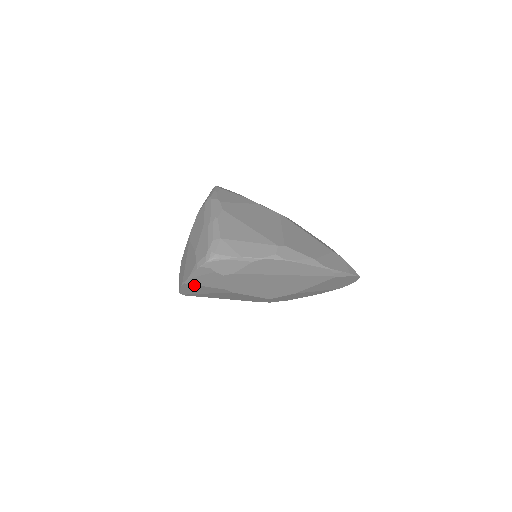
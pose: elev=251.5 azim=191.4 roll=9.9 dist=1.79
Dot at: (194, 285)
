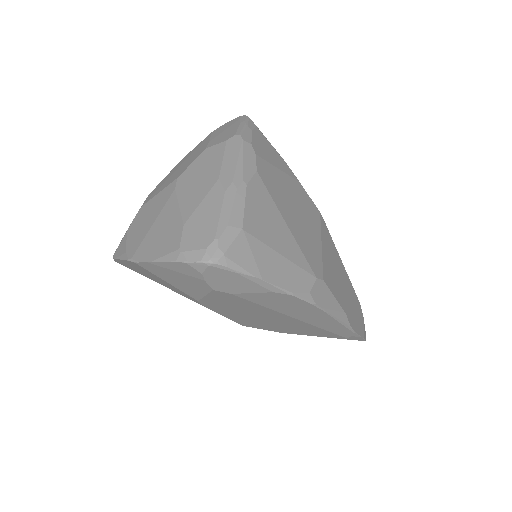
Dot at: (150, 272)
